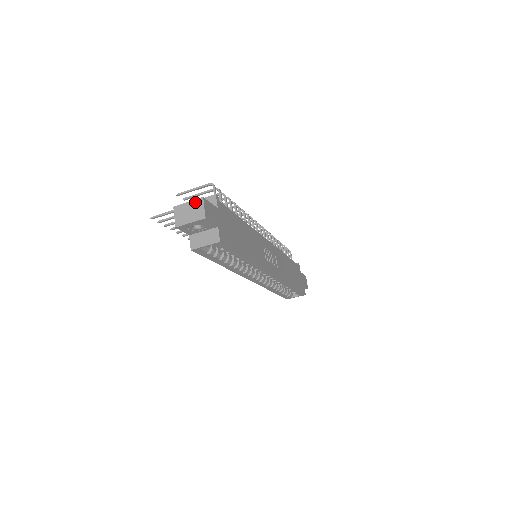
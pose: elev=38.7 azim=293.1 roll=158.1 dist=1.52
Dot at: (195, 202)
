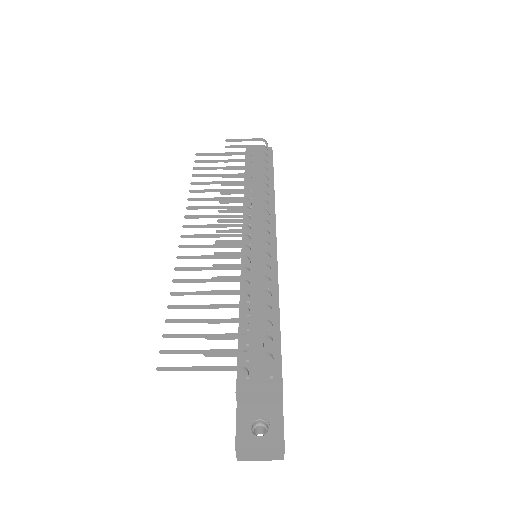
Dot at: (271, 450)
